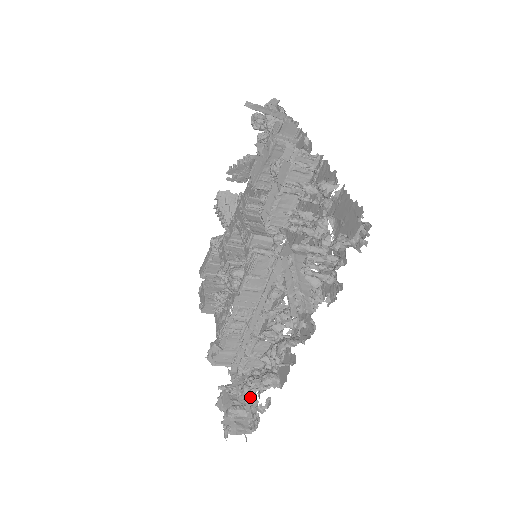
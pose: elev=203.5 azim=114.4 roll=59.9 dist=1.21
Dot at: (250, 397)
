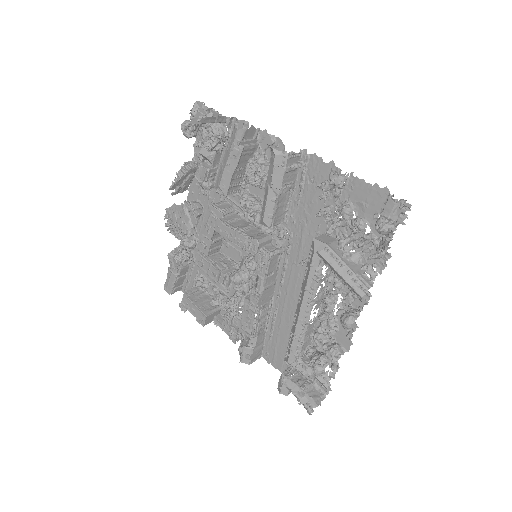
Dot at: (324, 372)
